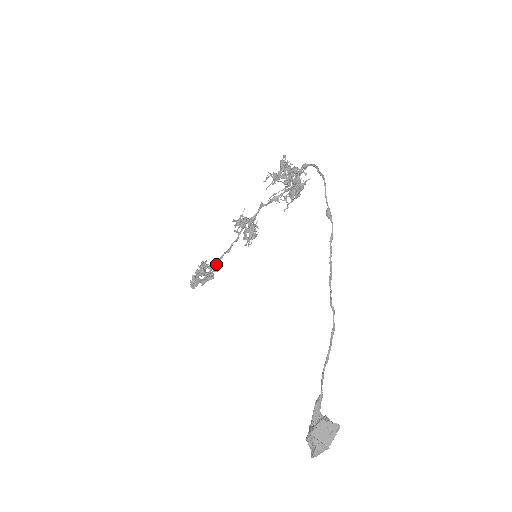
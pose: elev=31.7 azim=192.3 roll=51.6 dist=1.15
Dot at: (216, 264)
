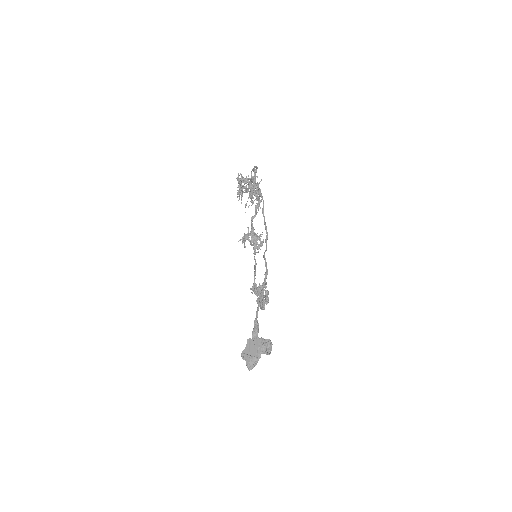
Dot at: occluded
